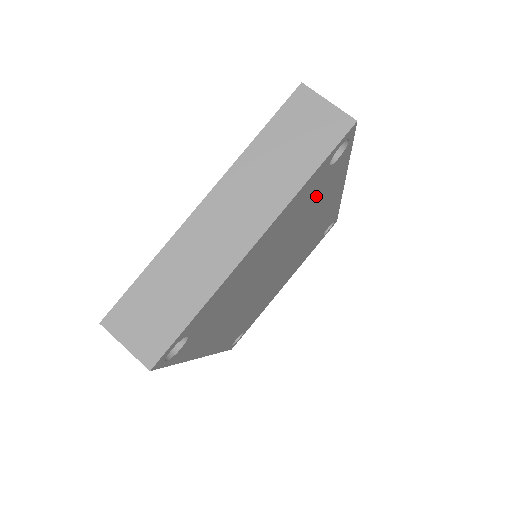
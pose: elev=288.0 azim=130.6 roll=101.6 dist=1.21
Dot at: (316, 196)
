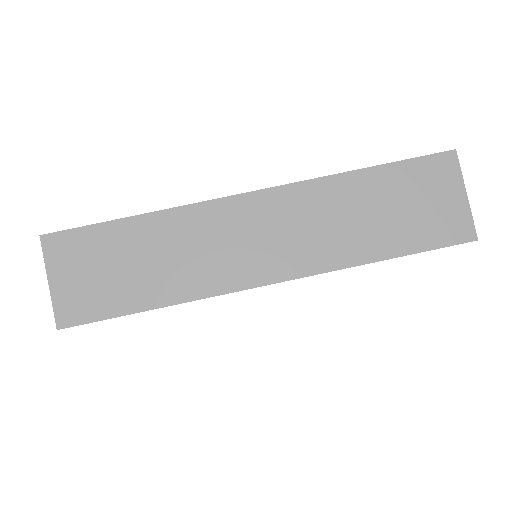
Dot at: occluded
